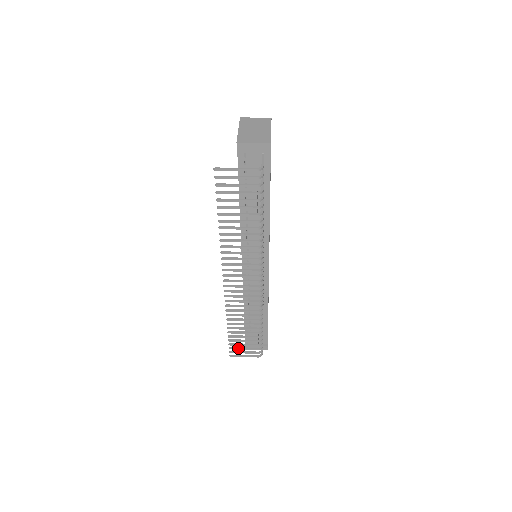
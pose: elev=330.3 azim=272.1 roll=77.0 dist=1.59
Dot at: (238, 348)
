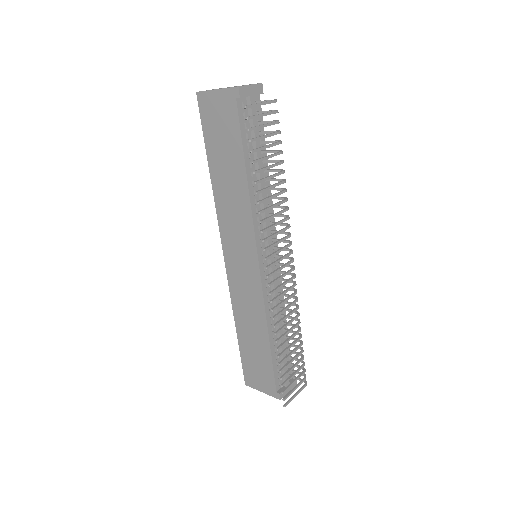
Dot at: (289, 385)
